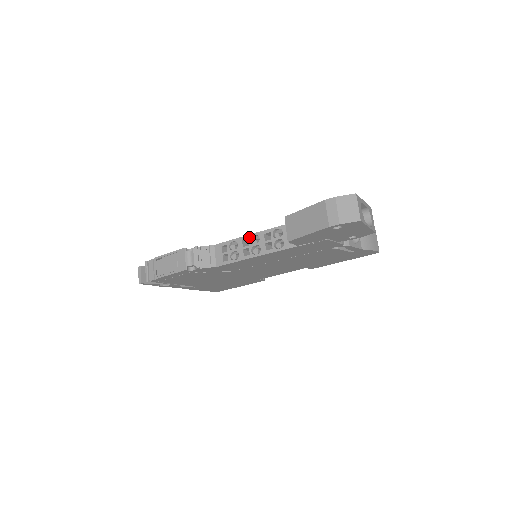
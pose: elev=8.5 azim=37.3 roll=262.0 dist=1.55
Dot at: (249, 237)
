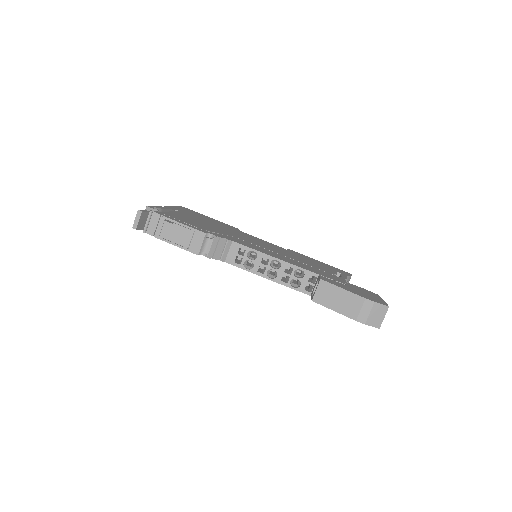
Dot at: (271, 259)
